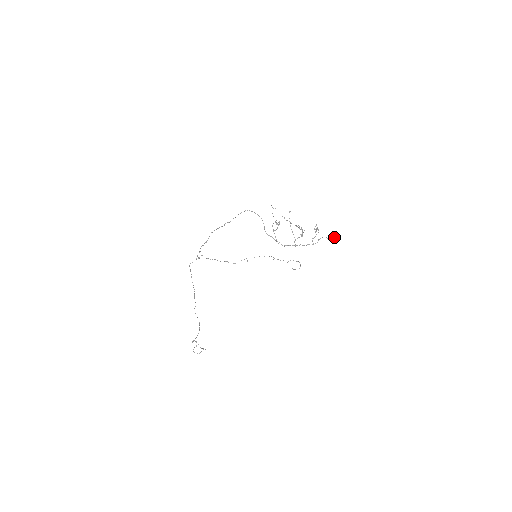
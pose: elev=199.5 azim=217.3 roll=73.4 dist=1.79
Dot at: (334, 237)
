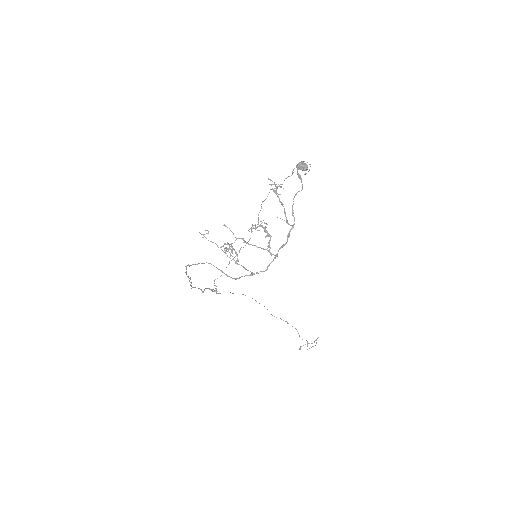
Dot at: (305, 168)
